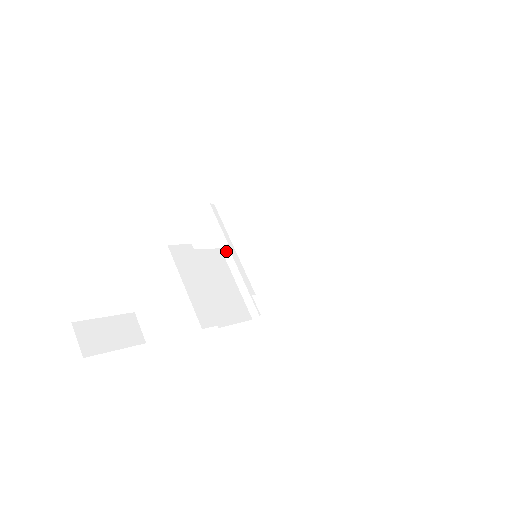
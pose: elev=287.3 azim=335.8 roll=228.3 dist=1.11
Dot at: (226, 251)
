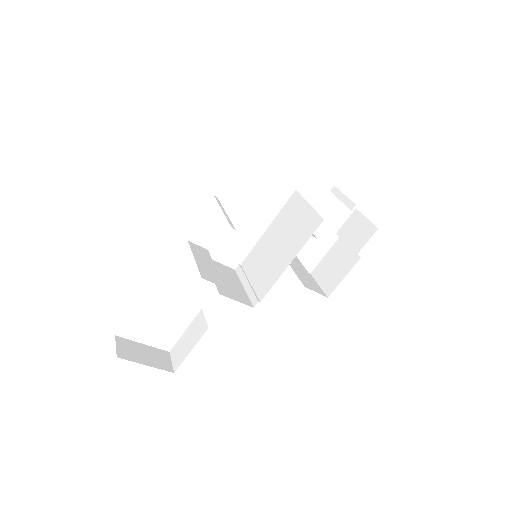
Dot at: (238, 269)
